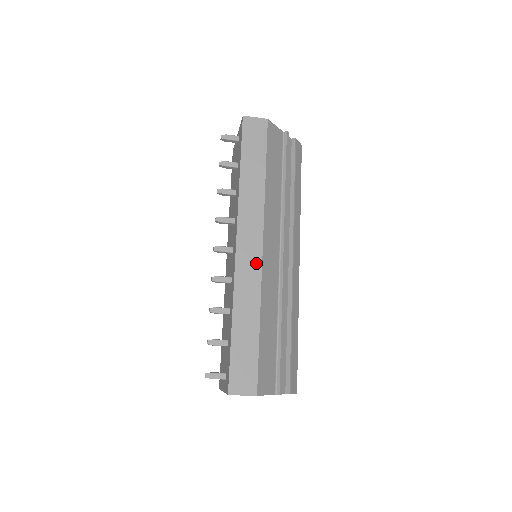
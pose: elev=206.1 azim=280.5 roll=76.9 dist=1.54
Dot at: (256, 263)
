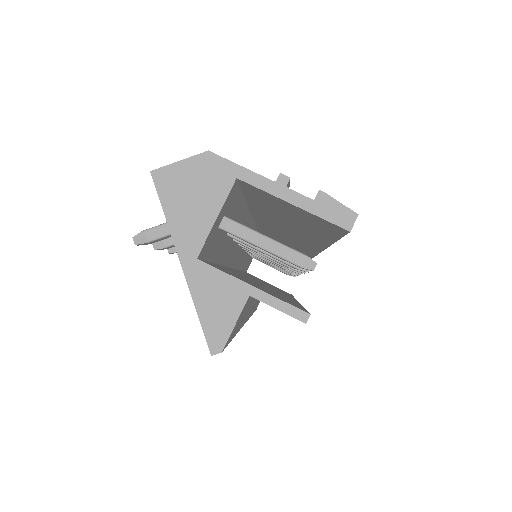
Dot at: occluded
